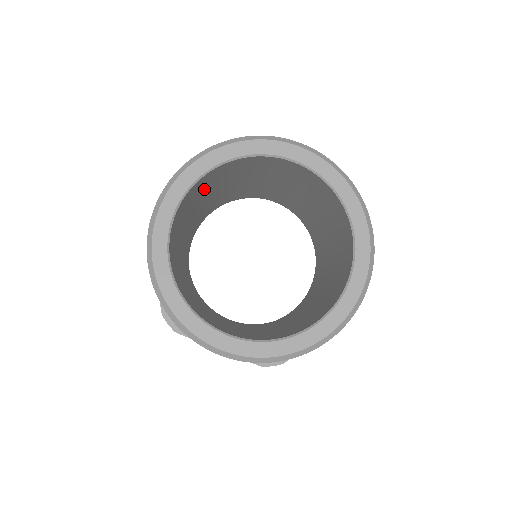
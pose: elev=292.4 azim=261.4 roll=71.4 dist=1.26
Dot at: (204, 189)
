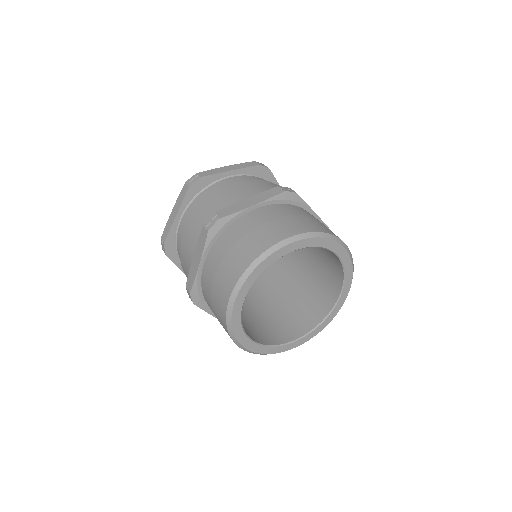
Dot at: occluded
